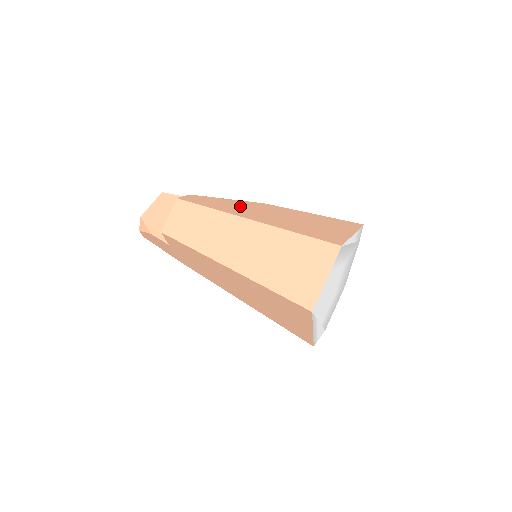
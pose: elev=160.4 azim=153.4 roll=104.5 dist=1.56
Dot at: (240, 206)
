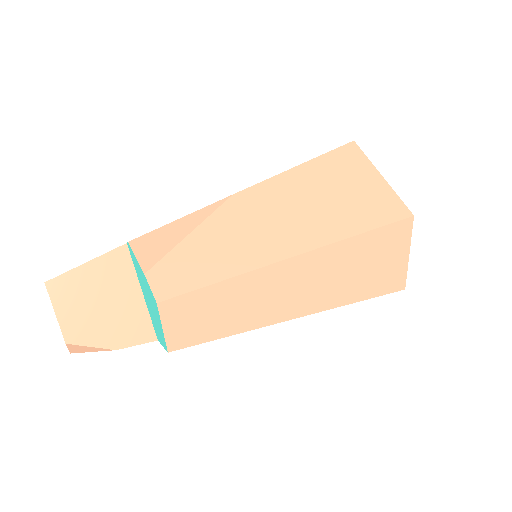
Dot at: (233, 235)
